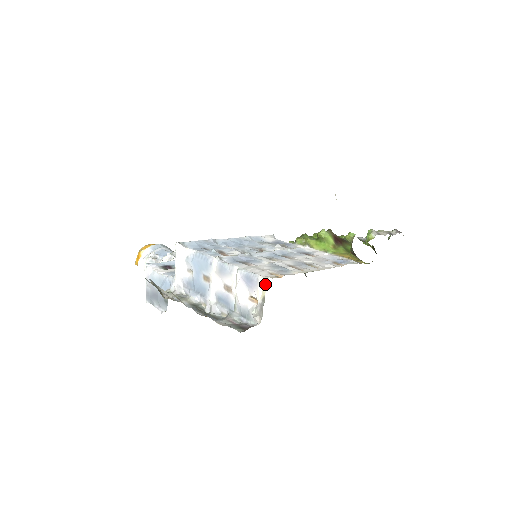
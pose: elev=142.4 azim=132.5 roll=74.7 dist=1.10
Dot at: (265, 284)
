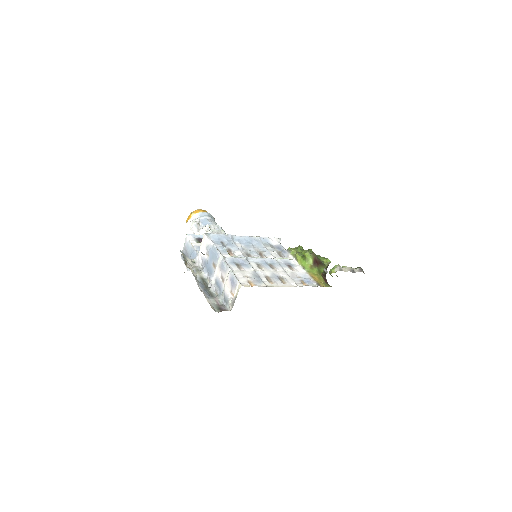
Dot at: occluded
